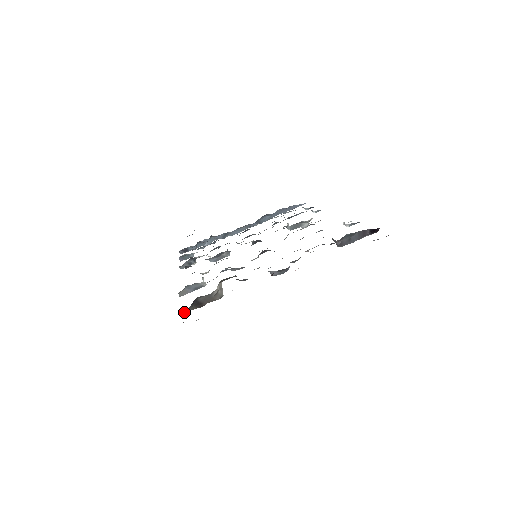
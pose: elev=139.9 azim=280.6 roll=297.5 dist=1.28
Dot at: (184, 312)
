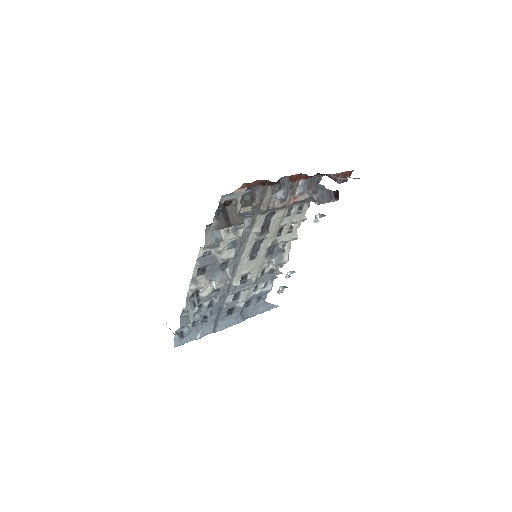
Dot at: (217, 220)
